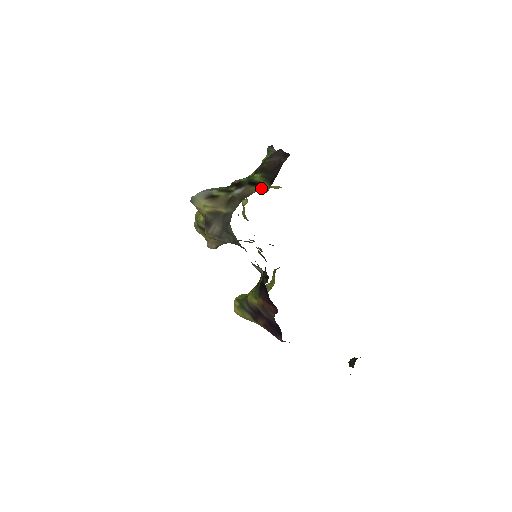
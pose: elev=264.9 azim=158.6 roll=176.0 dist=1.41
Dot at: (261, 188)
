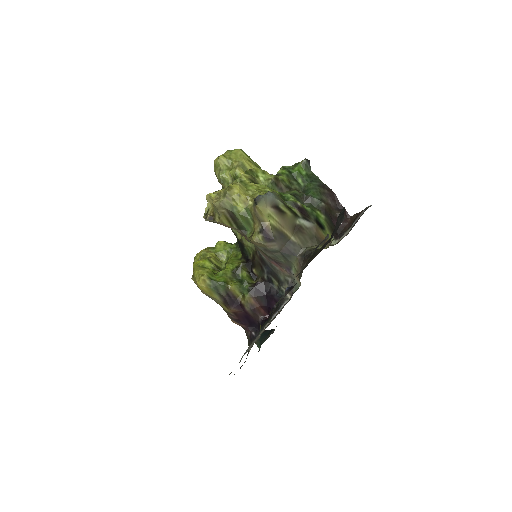
Dot at: occluded
